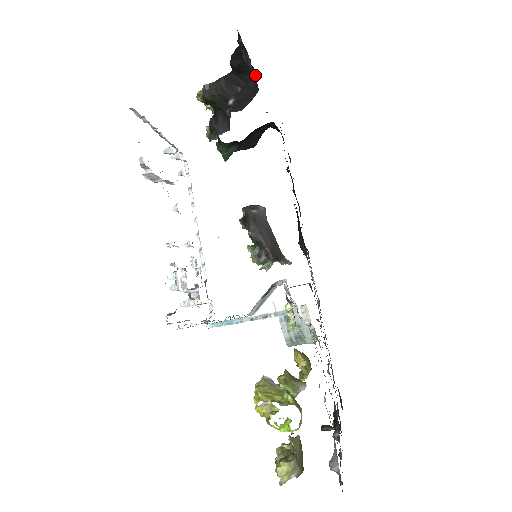
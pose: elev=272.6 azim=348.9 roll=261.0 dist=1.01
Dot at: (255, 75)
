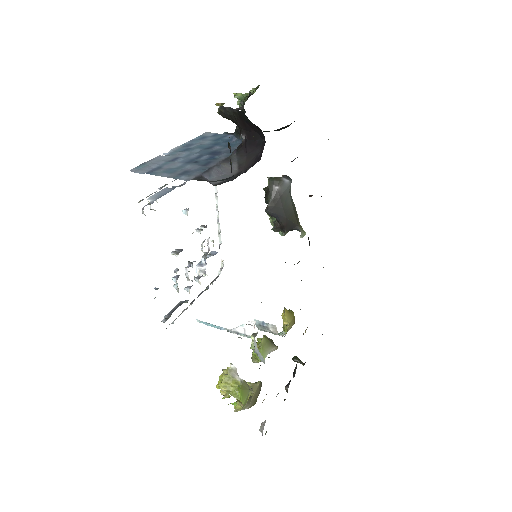
Dot at: occluded
